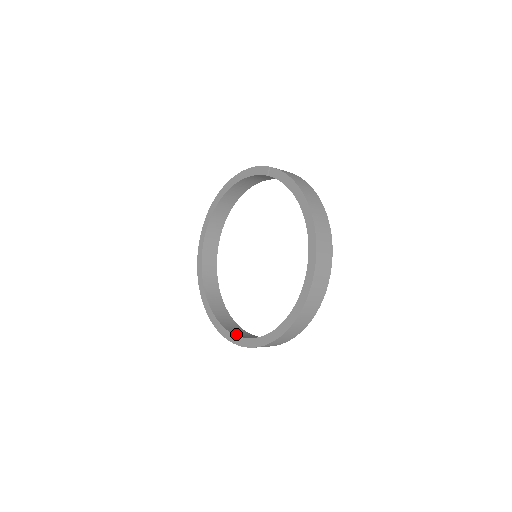
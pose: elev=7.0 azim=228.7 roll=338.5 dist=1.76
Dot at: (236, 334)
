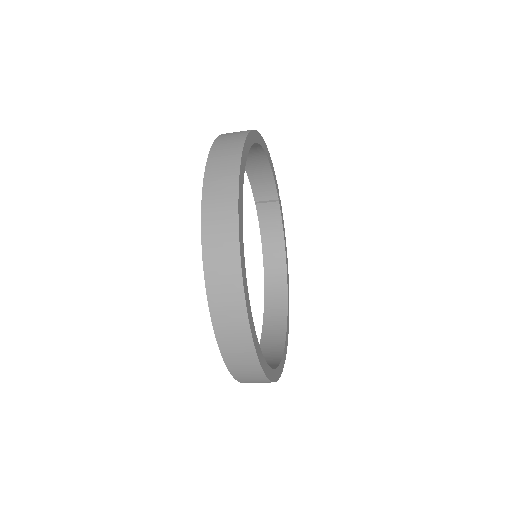
Dot at: occluded
